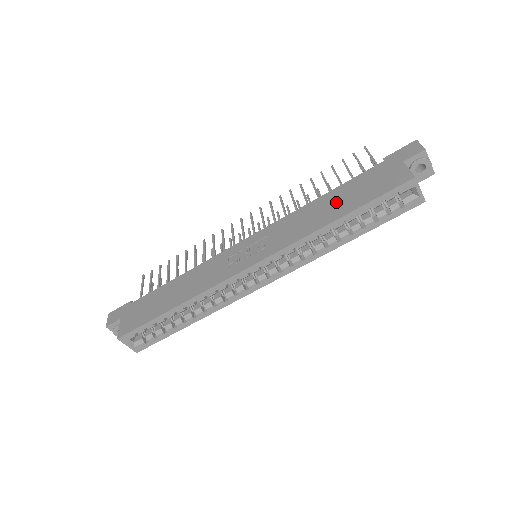
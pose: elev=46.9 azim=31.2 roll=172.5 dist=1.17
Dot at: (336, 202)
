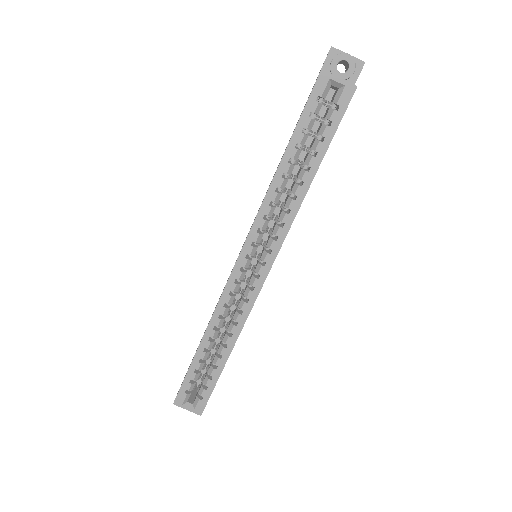
Dot at: occluded
